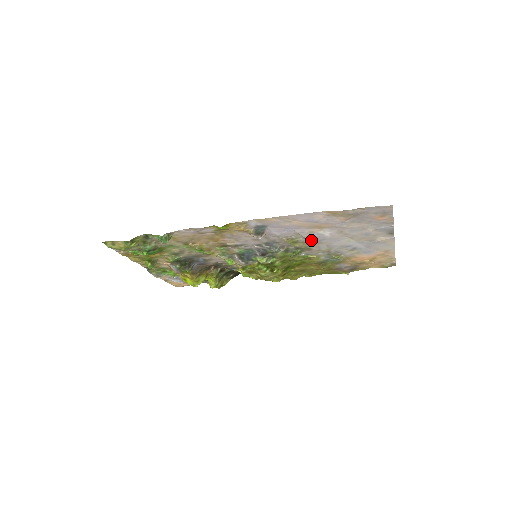
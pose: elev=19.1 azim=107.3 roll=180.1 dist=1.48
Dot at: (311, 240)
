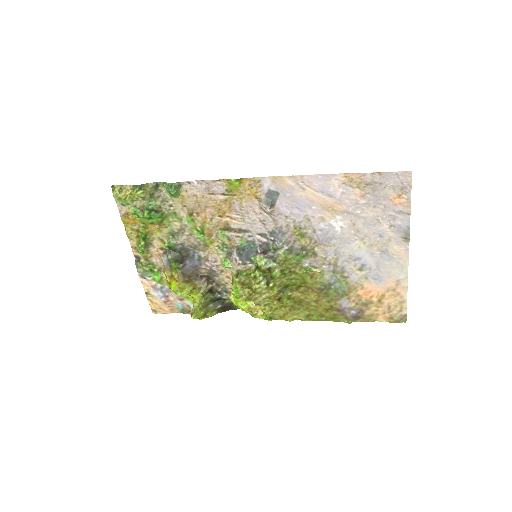
Dot at: (320, 235)
